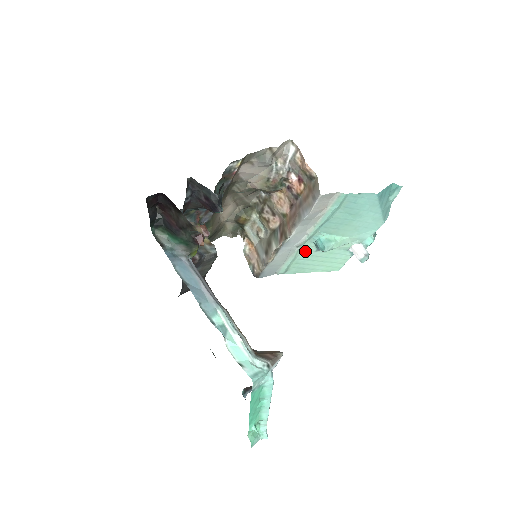
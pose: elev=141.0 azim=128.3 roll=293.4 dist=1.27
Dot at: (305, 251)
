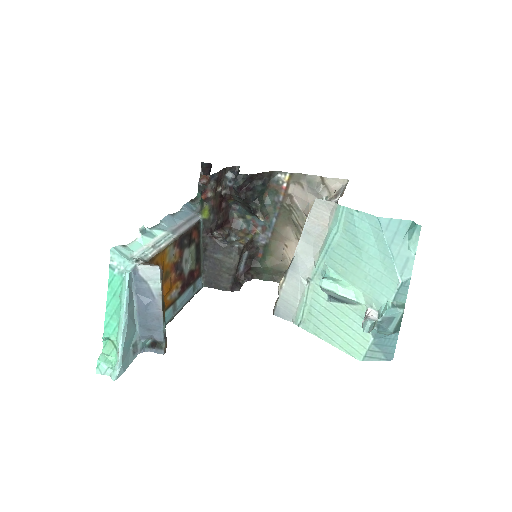
Dot at: (316, 294)
